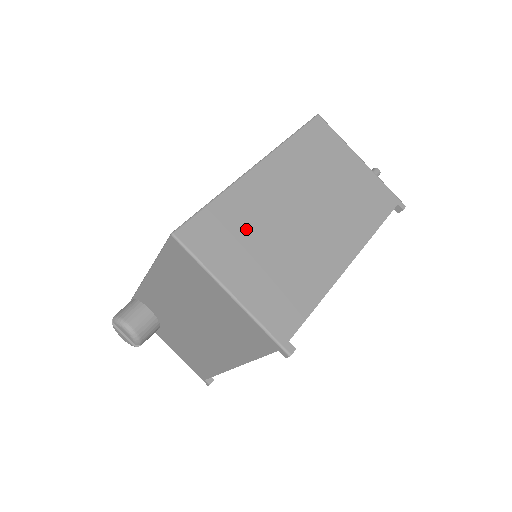
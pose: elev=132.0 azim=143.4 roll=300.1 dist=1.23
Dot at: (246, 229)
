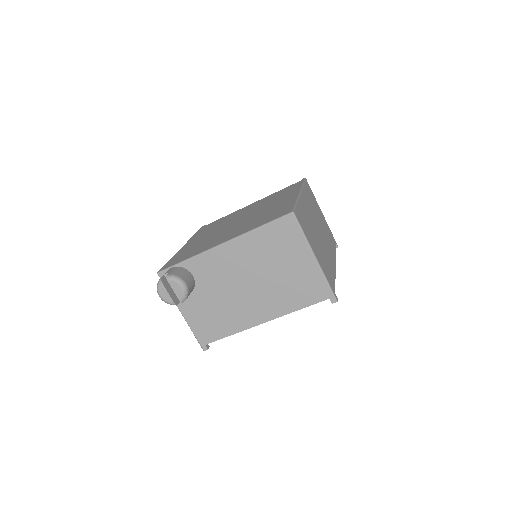
Dot at: (309, 225)
